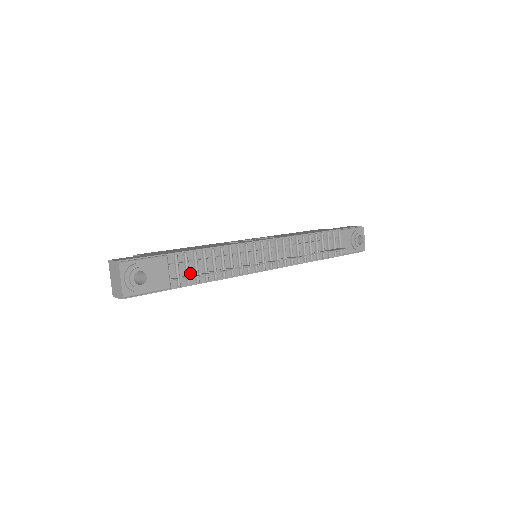
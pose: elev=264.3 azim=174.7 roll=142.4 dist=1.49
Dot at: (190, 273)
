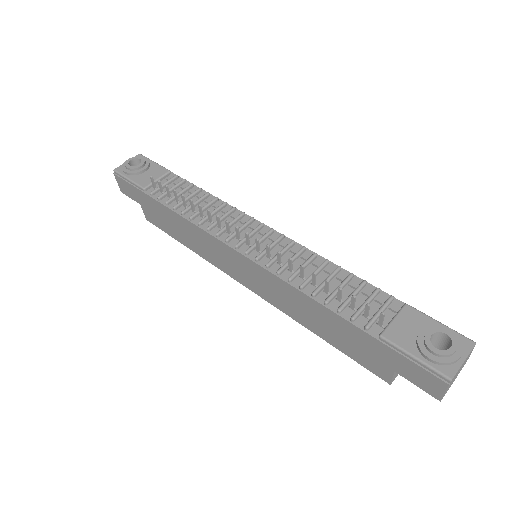
Dot at: (171, 195)
